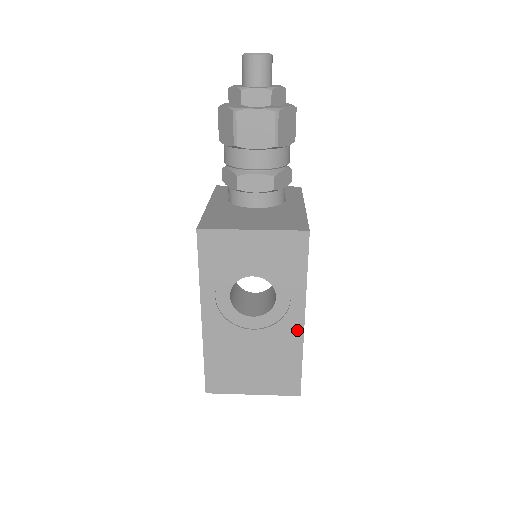
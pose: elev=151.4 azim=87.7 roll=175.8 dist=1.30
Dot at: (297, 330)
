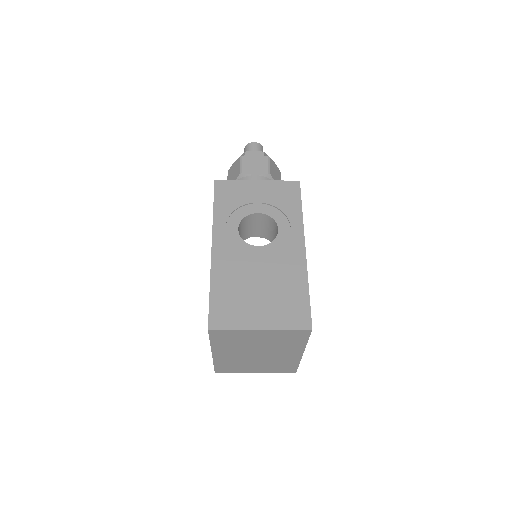
Dot at: (300, 256)
